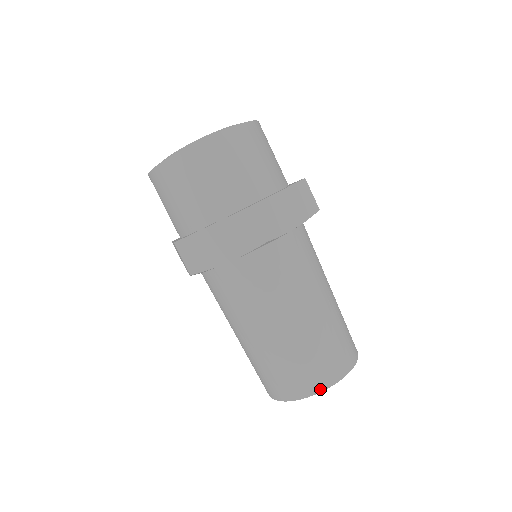
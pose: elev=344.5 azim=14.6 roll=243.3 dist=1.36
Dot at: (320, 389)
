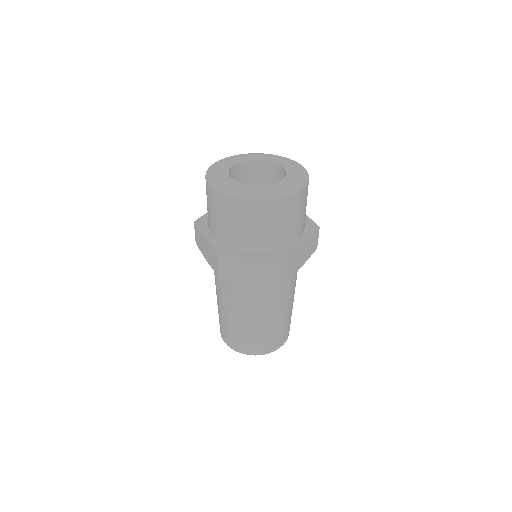
Dot at: (230, 346)
